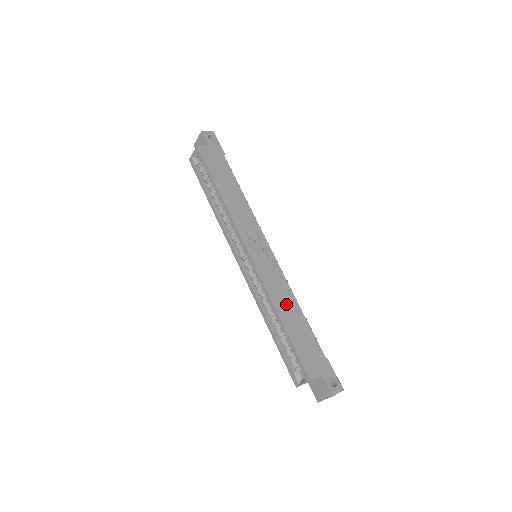
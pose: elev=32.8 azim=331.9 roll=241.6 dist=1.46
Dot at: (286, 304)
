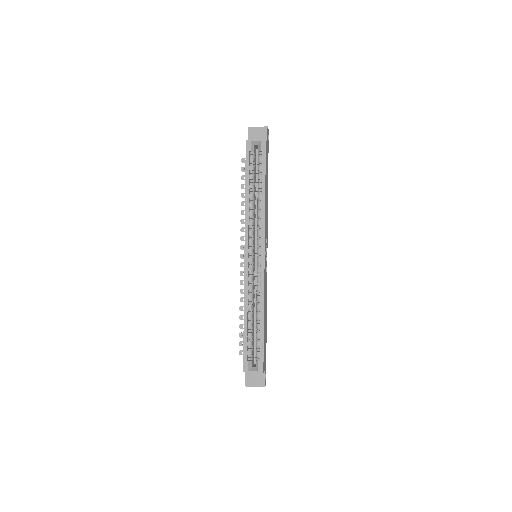
Dot at: occluded
